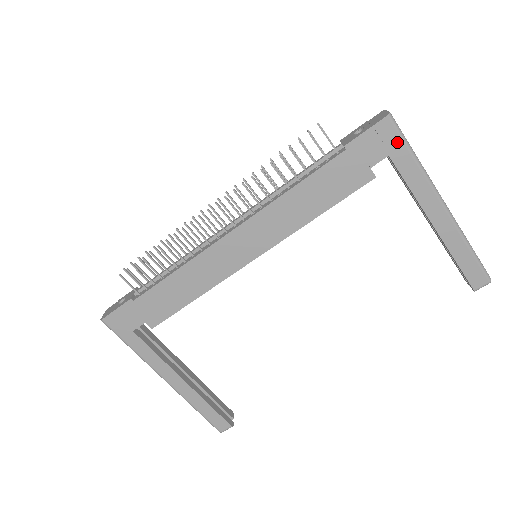
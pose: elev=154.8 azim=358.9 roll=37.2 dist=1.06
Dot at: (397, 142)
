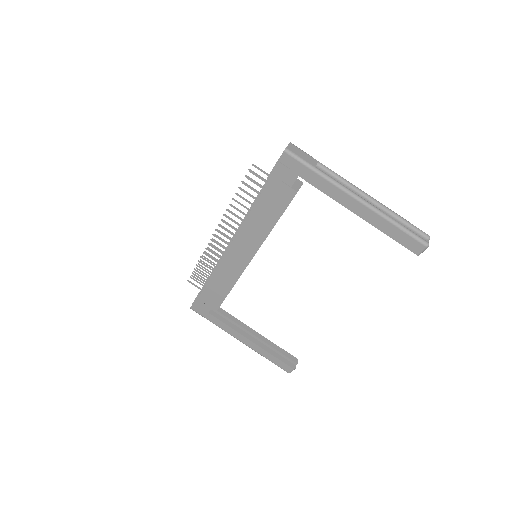
Dot at: (299, 166)
